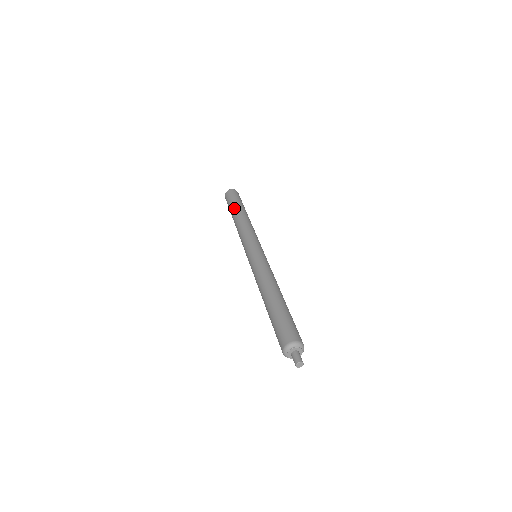
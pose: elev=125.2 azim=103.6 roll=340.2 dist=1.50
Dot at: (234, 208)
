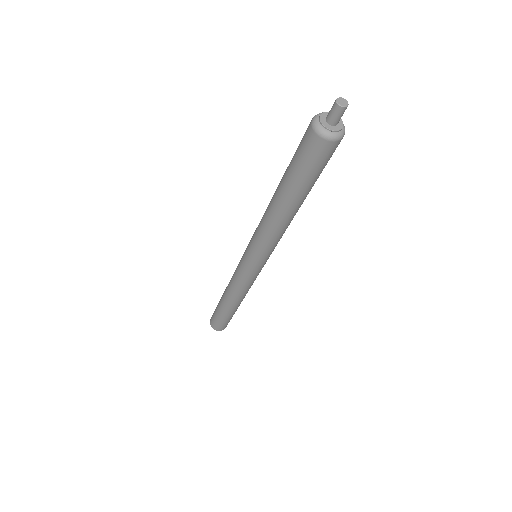
Dot at: (220, 299)
